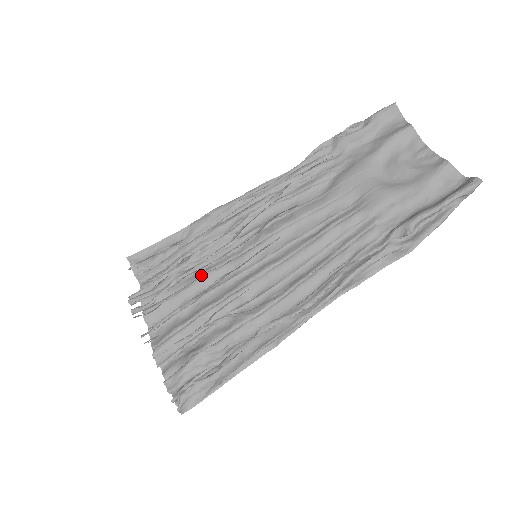
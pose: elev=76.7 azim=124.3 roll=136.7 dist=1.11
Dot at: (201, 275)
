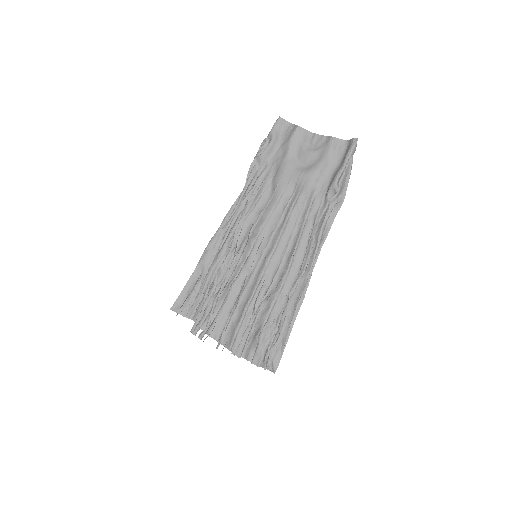
Dot at: (229, 288)
